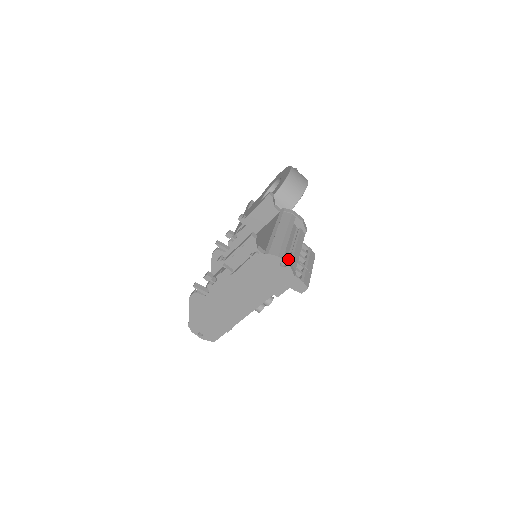
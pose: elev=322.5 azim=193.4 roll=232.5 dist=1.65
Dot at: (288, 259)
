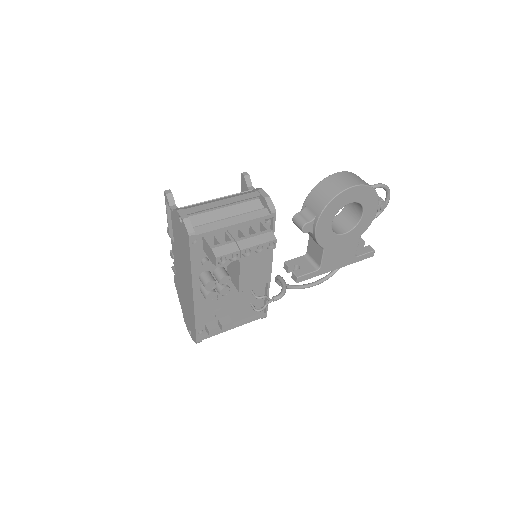
Dot at: (207, 224)
